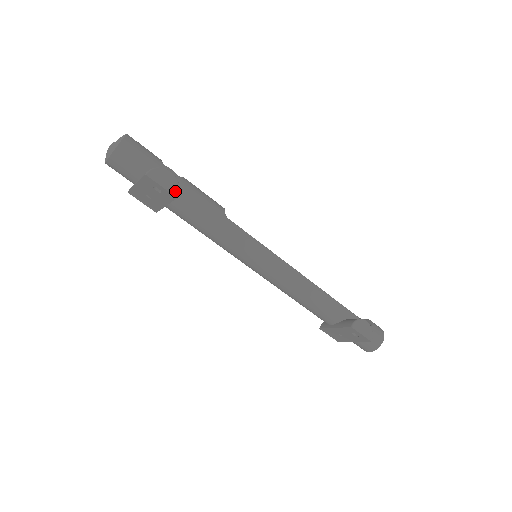
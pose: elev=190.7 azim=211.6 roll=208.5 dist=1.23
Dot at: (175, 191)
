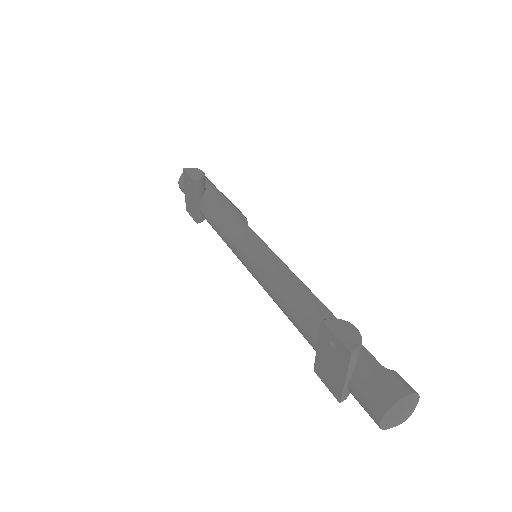
Dot at: (196, 178)
